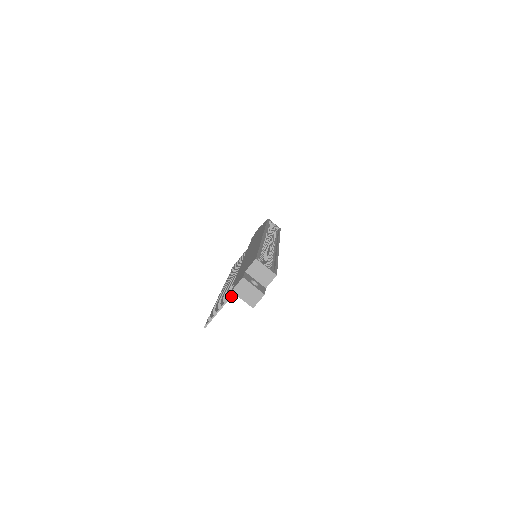
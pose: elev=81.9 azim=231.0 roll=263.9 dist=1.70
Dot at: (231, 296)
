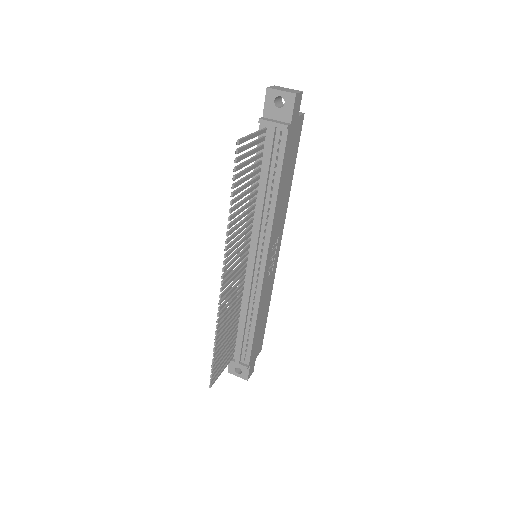
Dot at: (261, 130)
